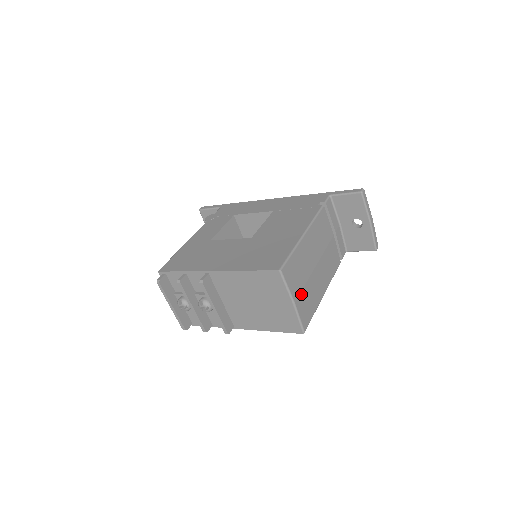
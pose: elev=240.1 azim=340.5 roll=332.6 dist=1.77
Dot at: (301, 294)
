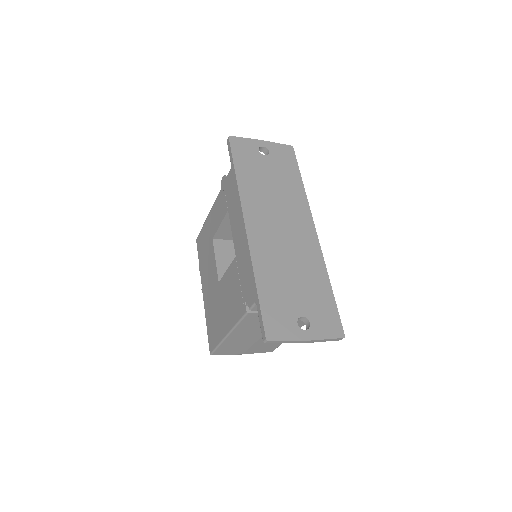
Dot at: (249, 350)
